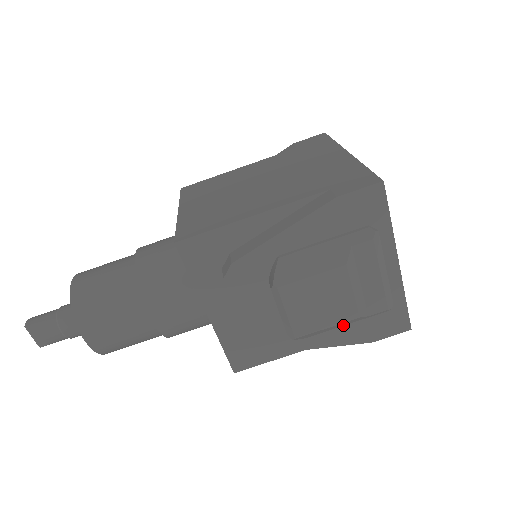
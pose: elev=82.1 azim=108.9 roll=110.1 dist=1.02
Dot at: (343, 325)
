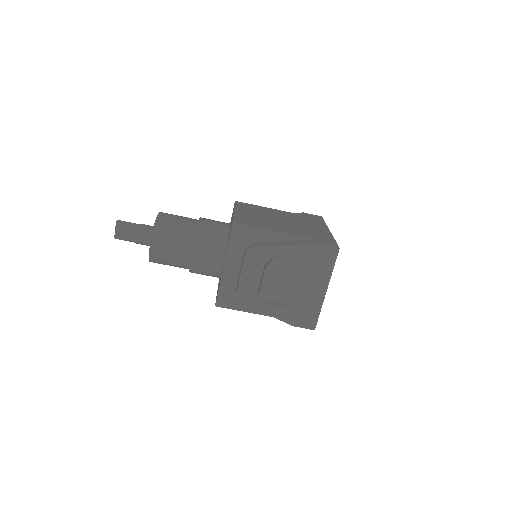
Dot at: (285, 307)
